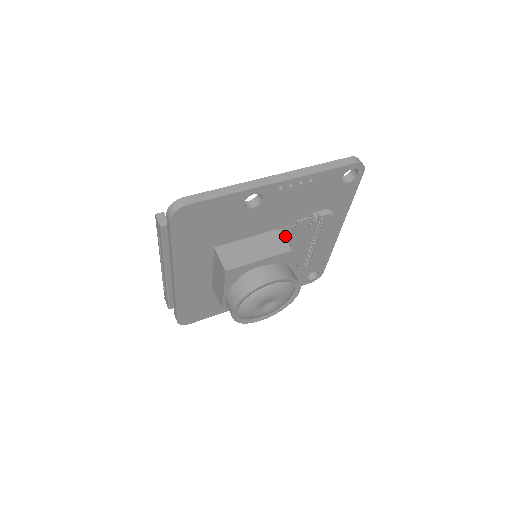
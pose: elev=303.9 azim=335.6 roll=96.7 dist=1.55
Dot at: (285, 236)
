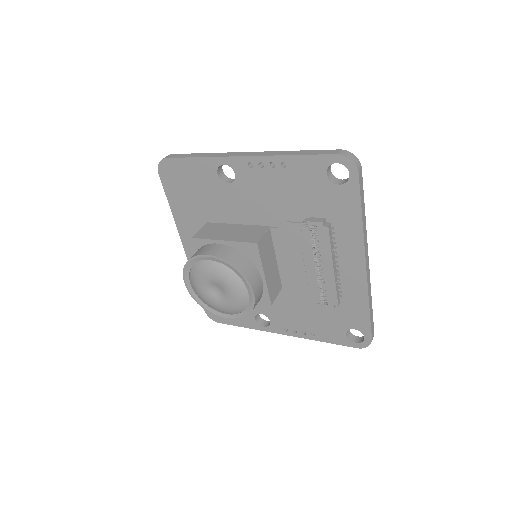
Dot at: (281, 240)
